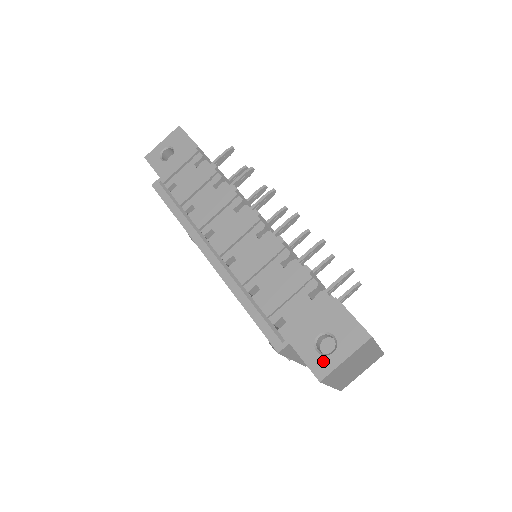
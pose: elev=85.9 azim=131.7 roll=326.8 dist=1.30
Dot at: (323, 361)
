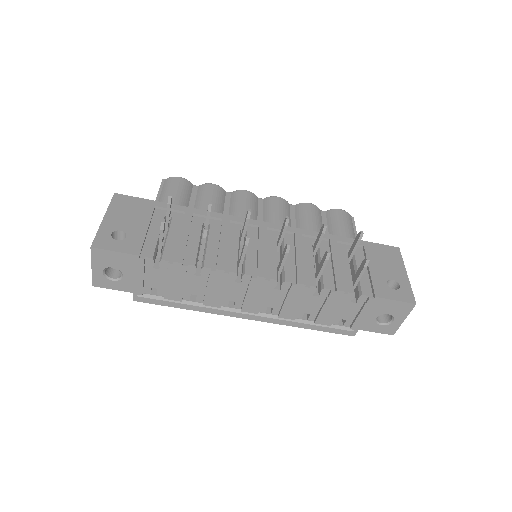
Dot at: (389, 327)
